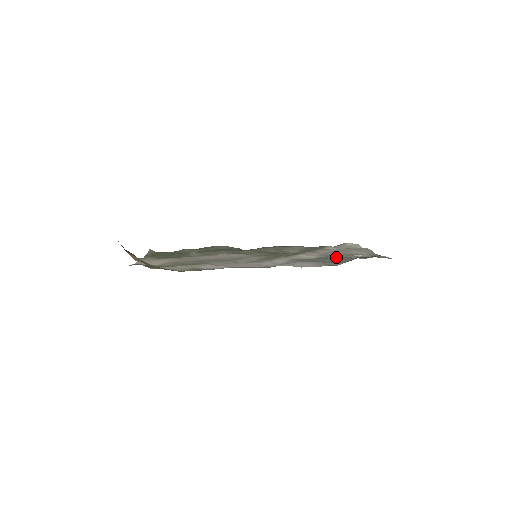
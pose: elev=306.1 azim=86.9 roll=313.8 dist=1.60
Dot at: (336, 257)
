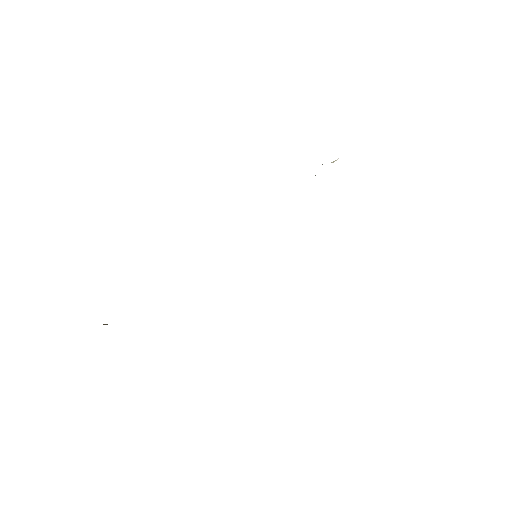
Dot at: occluded
